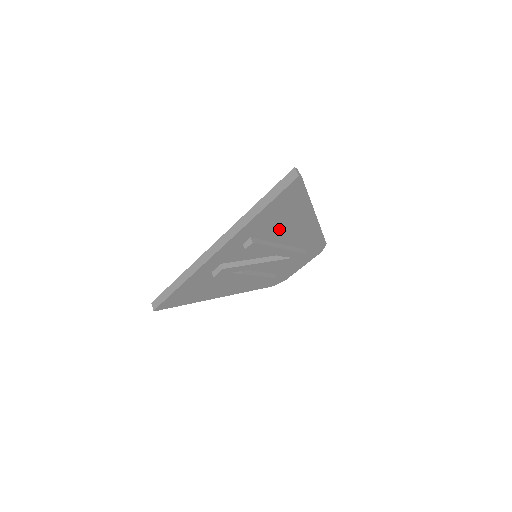
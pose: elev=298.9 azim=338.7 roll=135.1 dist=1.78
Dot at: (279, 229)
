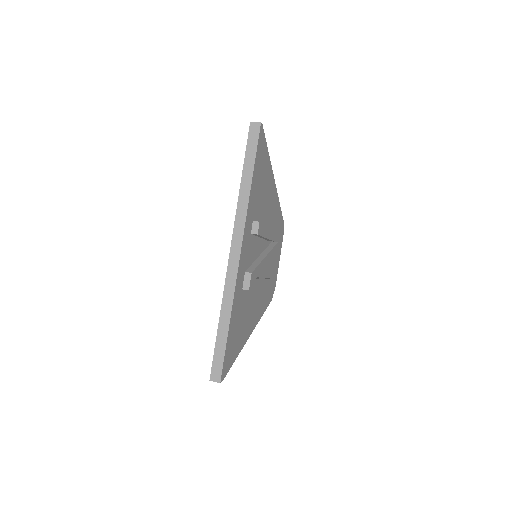
Dot at: (263, 205)
